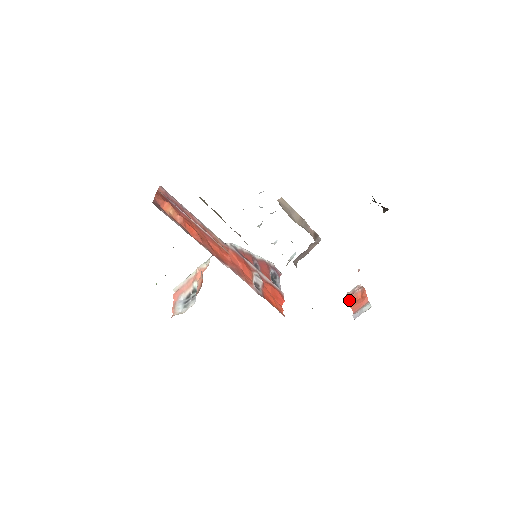
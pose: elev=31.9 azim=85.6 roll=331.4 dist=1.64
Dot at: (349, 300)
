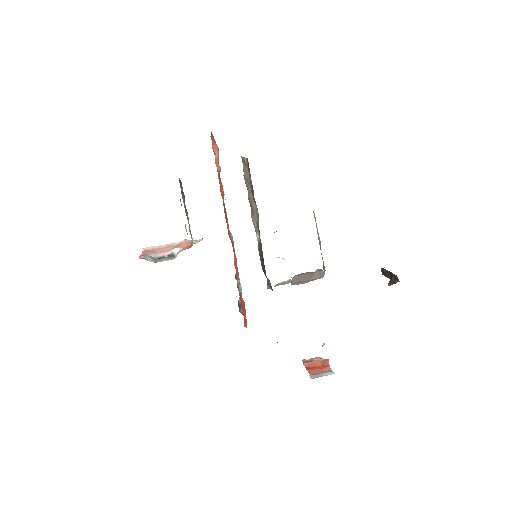
Dot at: (306, 364)
